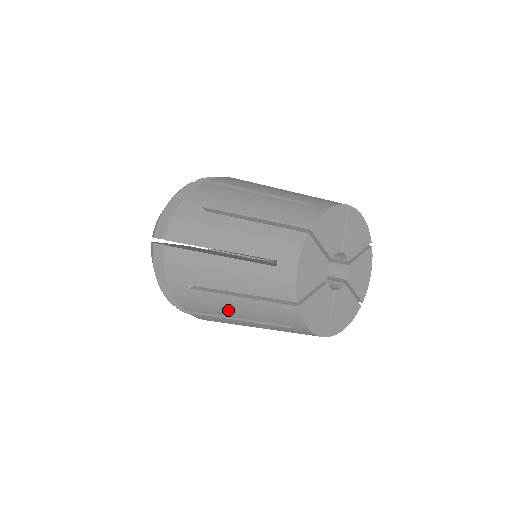
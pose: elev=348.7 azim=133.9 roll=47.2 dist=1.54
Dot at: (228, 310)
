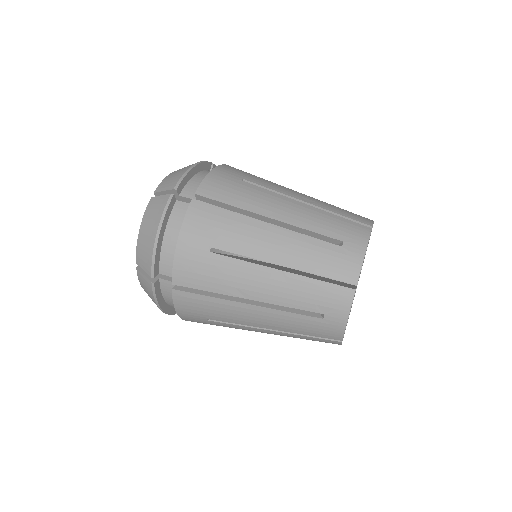
Dot at: occluded
